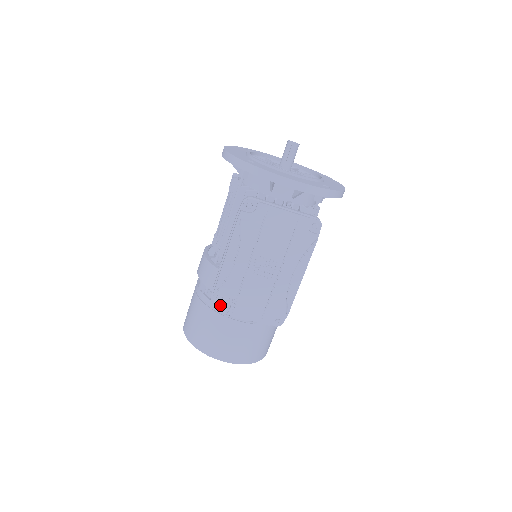
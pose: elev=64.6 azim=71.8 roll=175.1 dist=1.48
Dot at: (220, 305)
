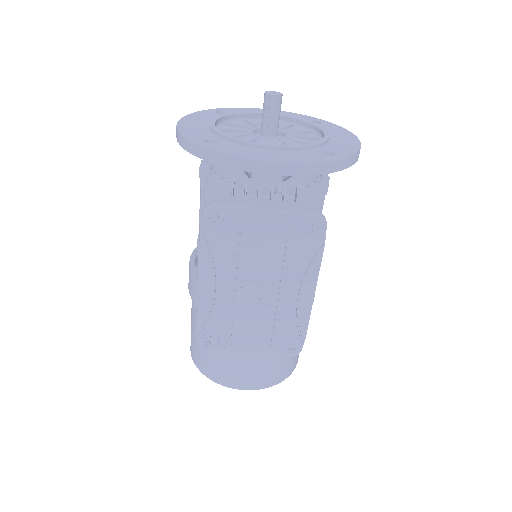
Dot at: (212, 344)
